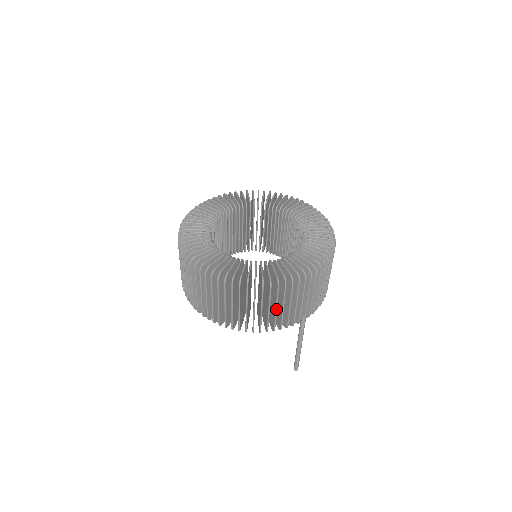
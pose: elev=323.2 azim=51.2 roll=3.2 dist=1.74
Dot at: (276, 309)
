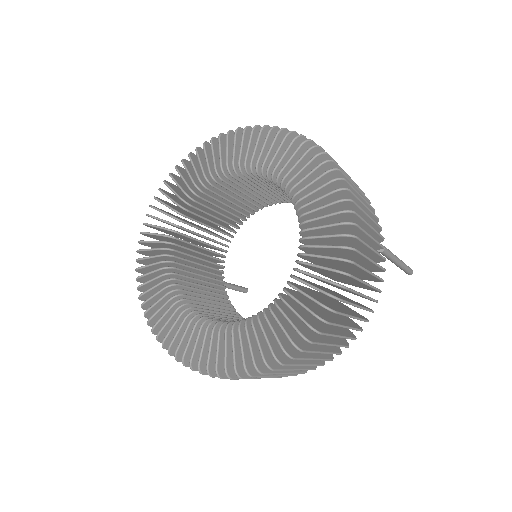
Dot at: (363, 296)
